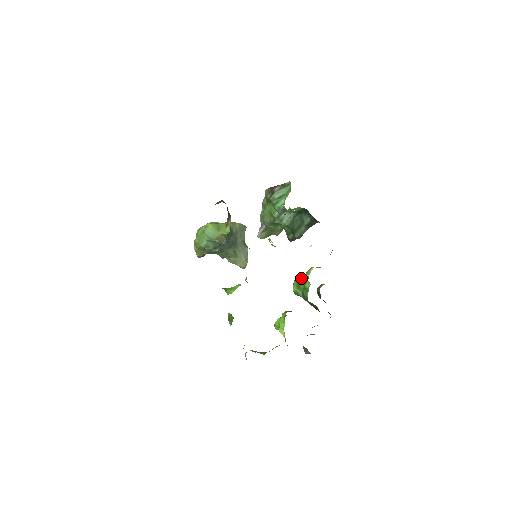
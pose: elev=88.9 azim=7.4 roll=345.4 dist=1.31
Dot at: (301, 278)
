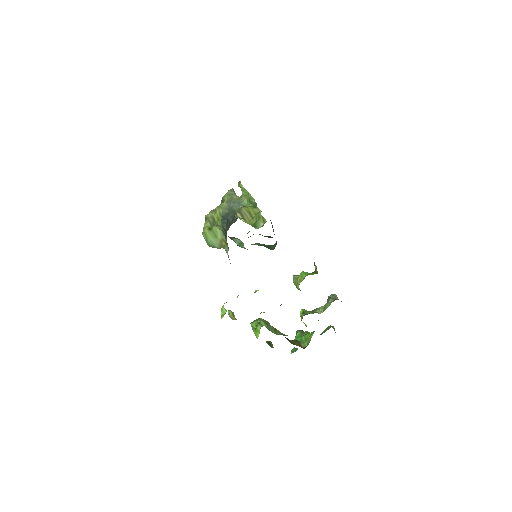
Dot at: occluded
